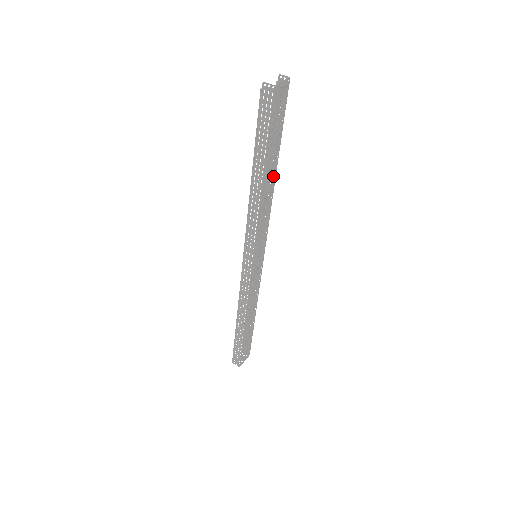
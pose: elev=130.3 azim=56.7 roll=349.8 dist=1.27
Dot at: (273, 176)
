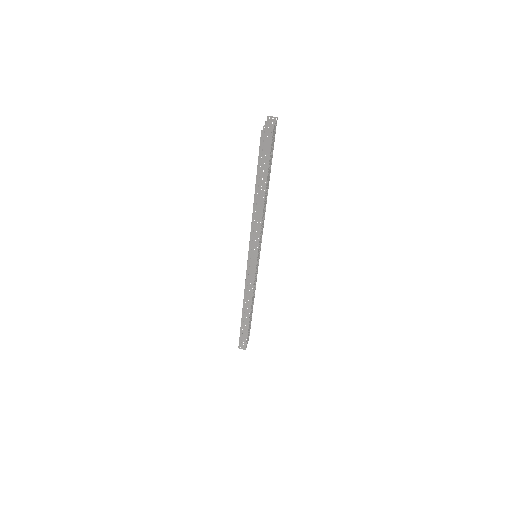
Dot at: (267, 192)
